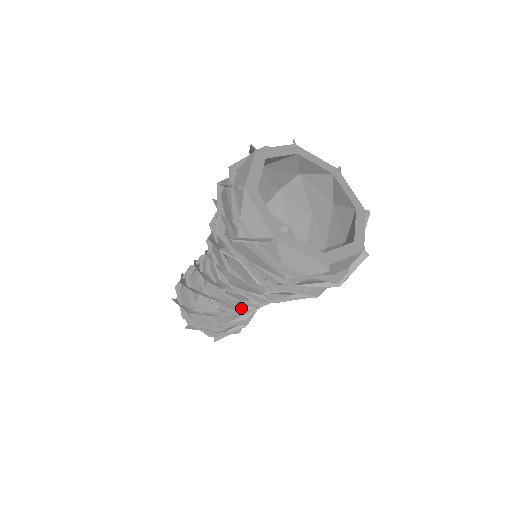
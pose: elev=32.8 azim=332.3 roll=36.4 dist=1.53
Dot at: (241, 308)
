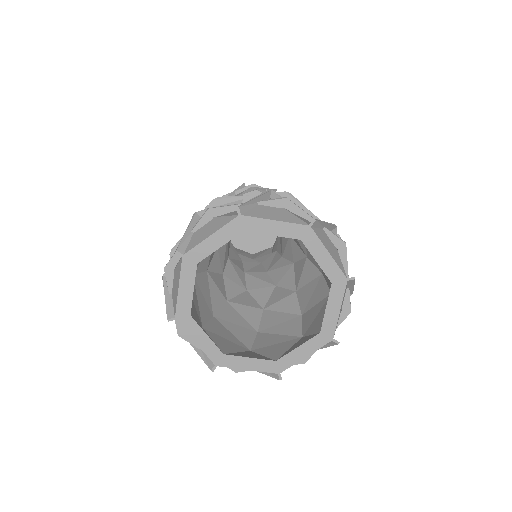
Dot at: occluded
